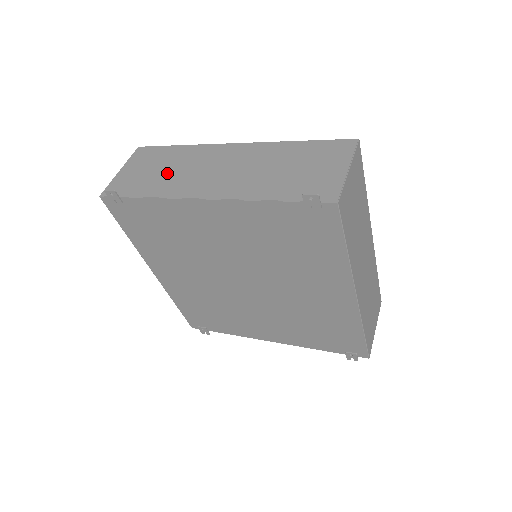
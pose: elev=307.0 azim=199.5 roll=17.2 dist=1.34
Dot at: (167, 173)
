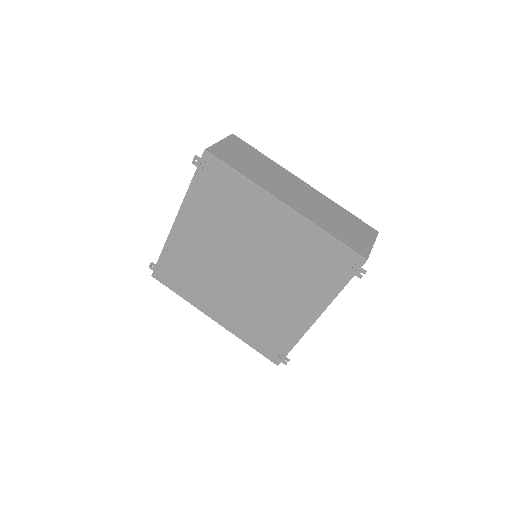
Dot at: occluded
